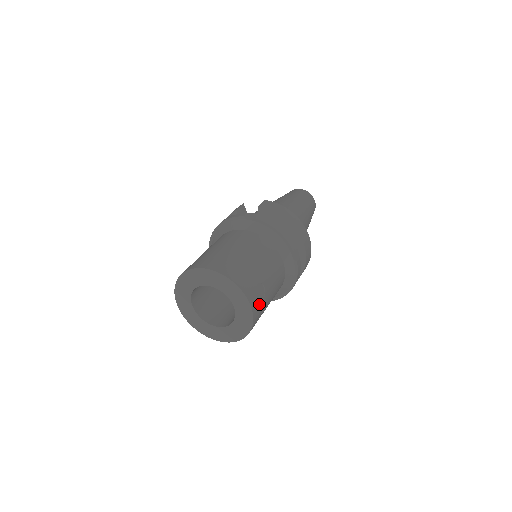
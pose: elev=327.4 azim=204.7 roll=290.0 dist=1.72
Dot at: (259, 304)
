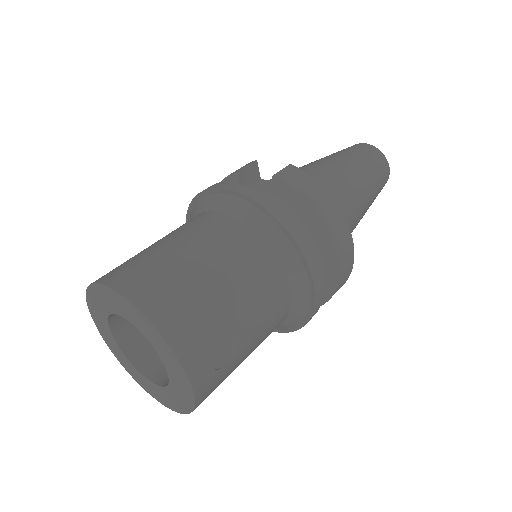
Dot at: (214, 373)
